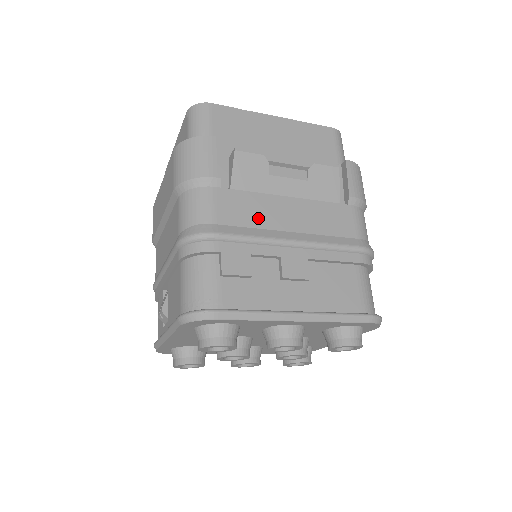
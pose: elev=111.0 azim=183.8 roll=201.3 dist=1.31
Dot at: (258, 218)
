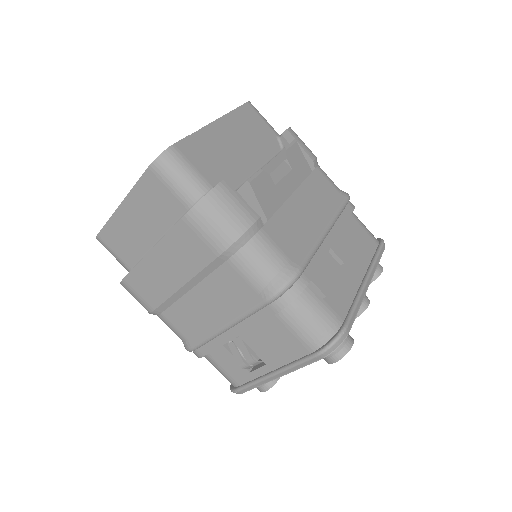
Dot at: (298, 230)
